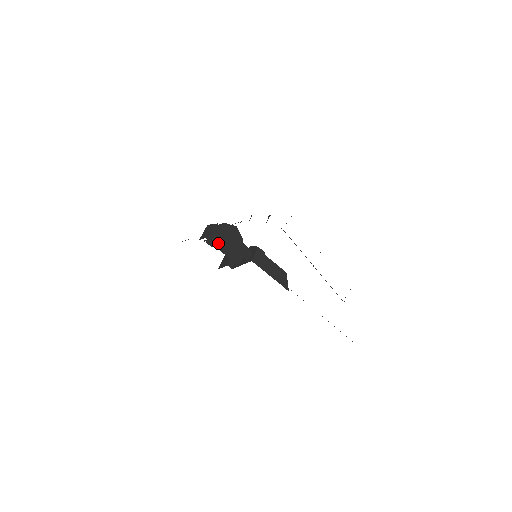
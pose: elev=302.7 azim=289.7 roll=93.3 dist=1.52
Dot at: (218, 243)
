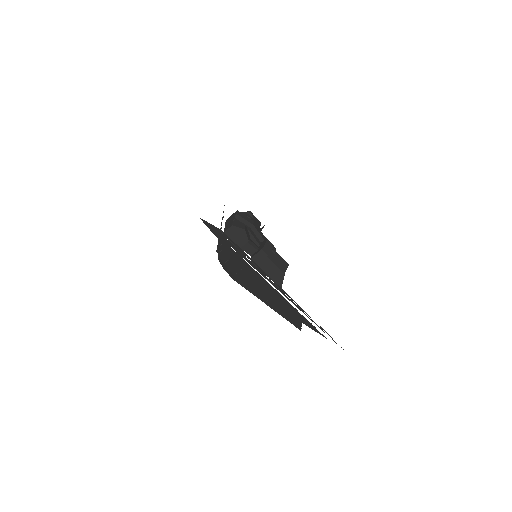
Dot at: occluded
